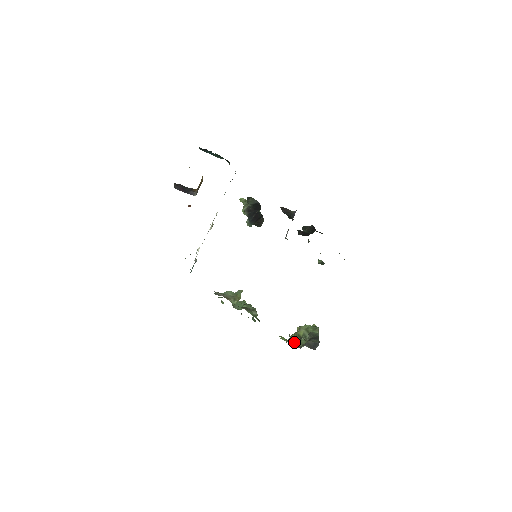
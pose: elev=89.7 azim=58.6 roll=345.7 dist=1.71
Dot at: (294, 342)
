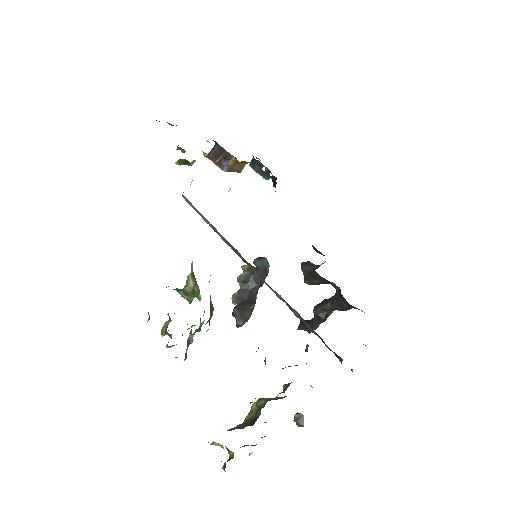
Dot at: occluded
